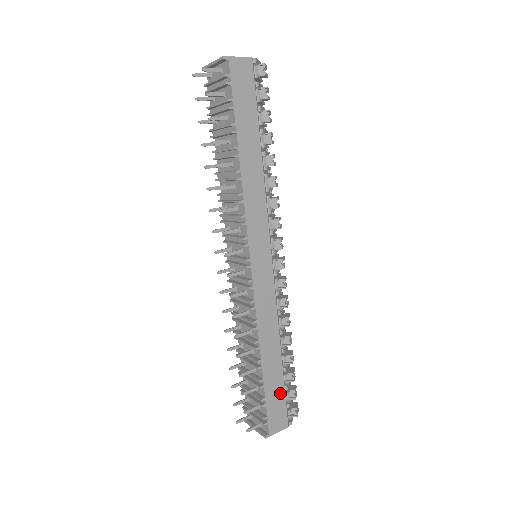
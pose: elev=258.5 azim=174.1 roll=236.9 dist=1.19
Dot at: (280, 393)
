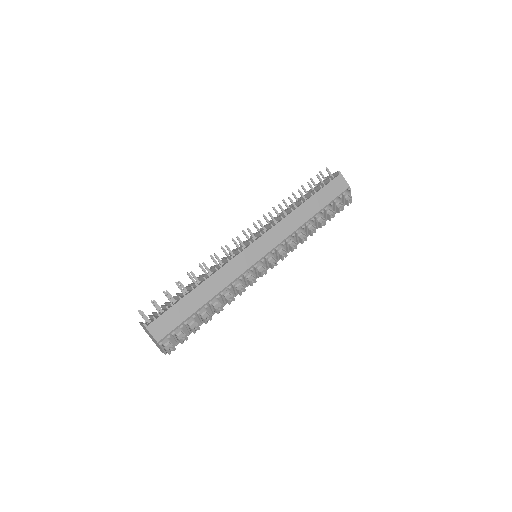
Dot at: (181, 318)
